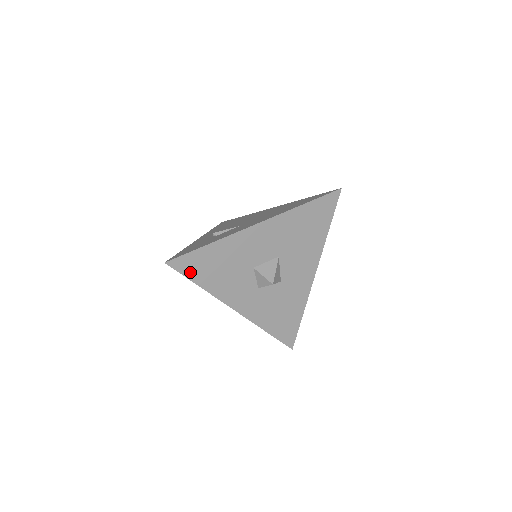
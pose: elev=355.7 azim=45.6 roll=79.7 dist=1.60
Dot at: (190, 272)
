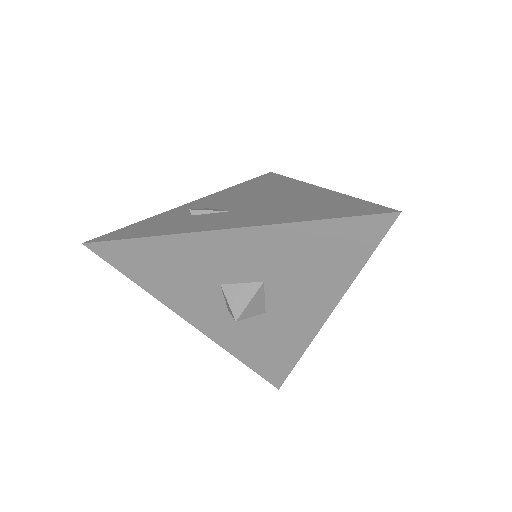
Dot at: (121, 264)
